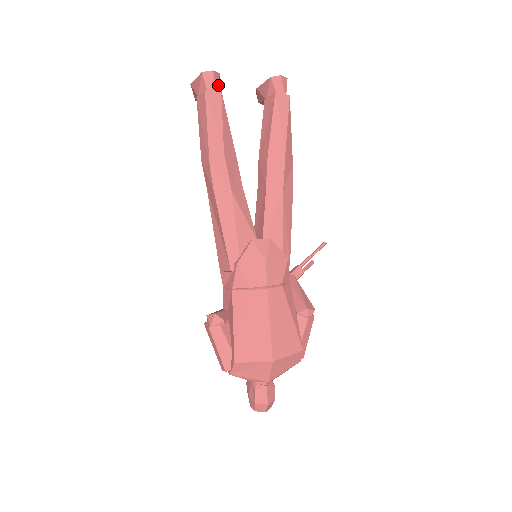
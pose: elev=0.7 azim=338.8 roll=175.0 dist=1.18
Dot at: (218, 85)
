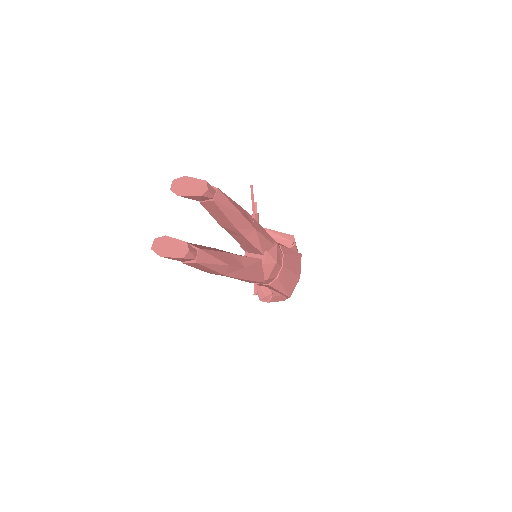
Dot at: (193, 248)
